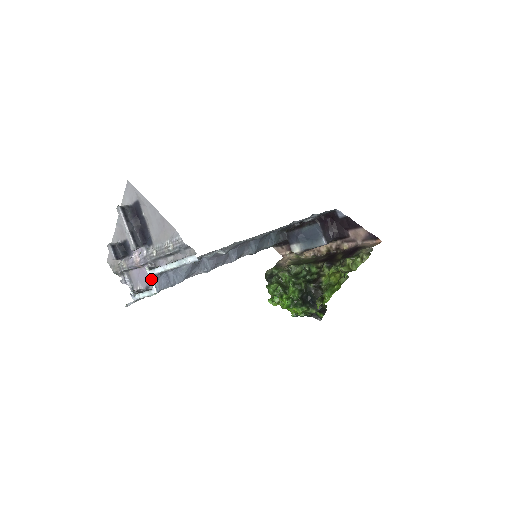
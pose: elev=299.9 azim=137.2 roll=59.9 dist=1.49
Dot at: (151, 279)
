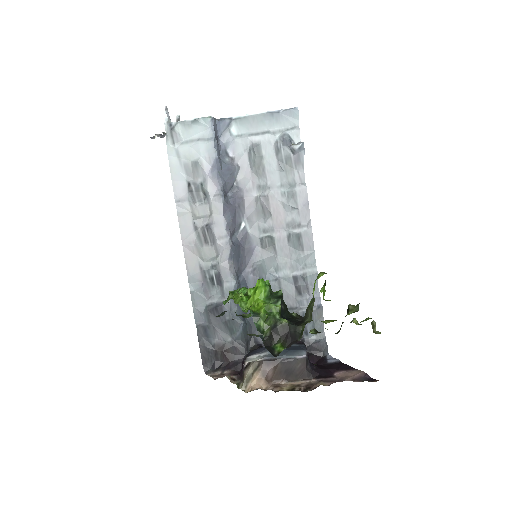
Dot at: (215, 119)
